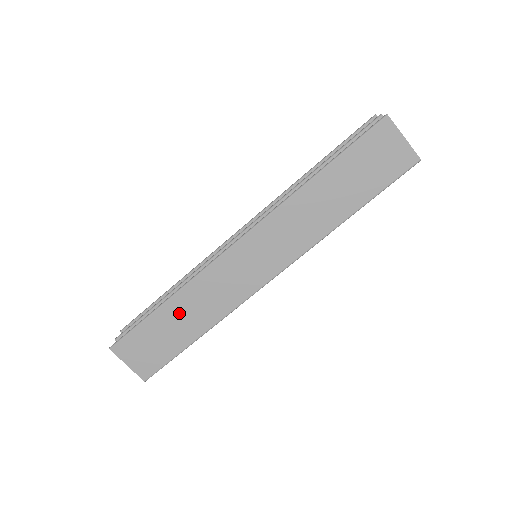
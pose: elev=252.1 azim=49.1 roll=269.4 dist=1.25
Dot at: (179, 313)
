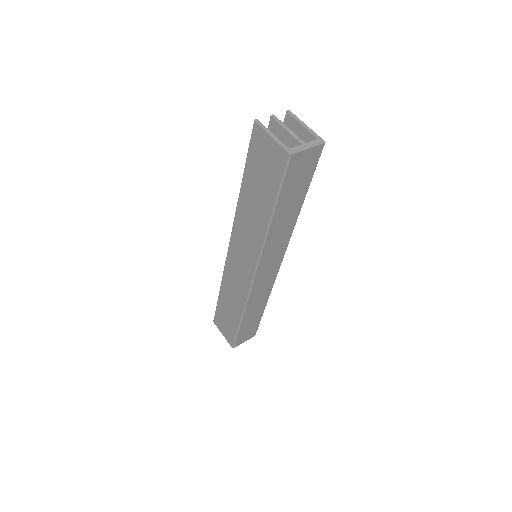
Dot at: (227, 300)
